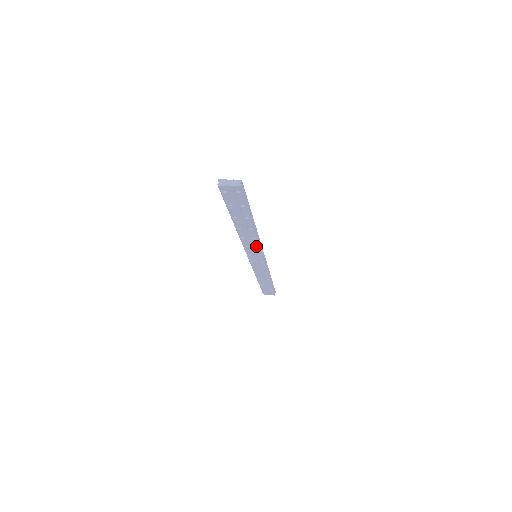
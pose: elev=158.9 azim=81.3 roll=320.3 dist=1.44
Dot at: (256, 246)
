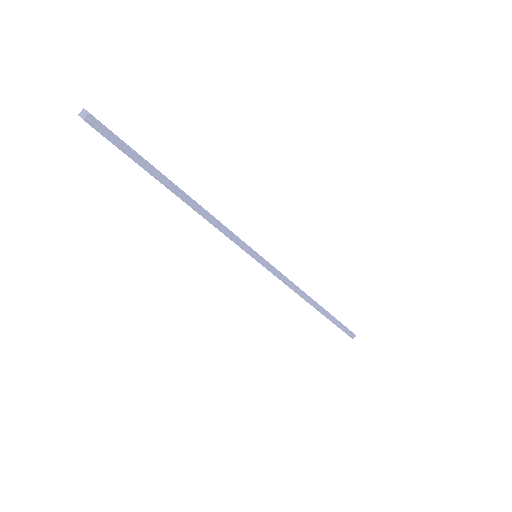
Dot at: (227, 236)
